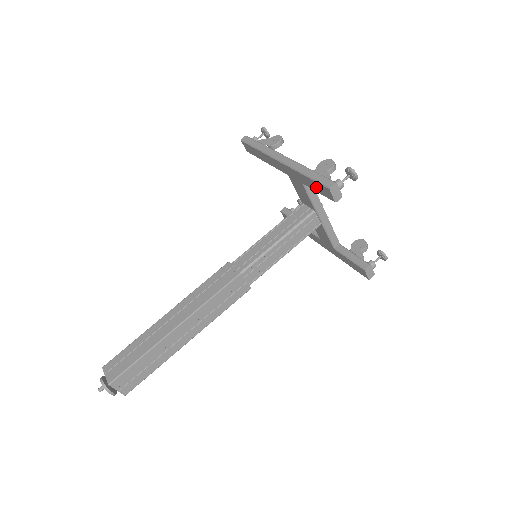
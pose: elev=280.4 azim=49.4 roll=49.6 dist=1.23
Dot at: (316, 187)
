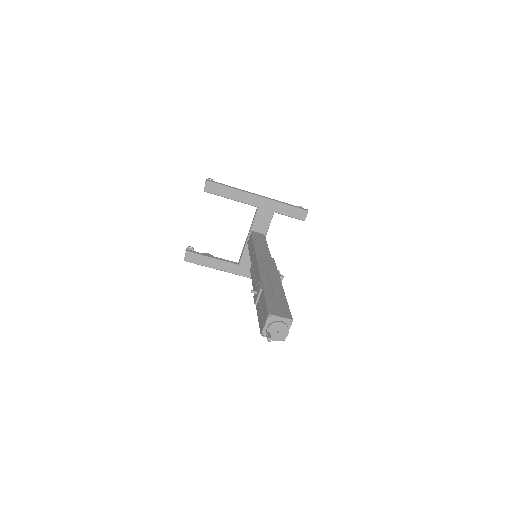
Dot at: (292, 212)
